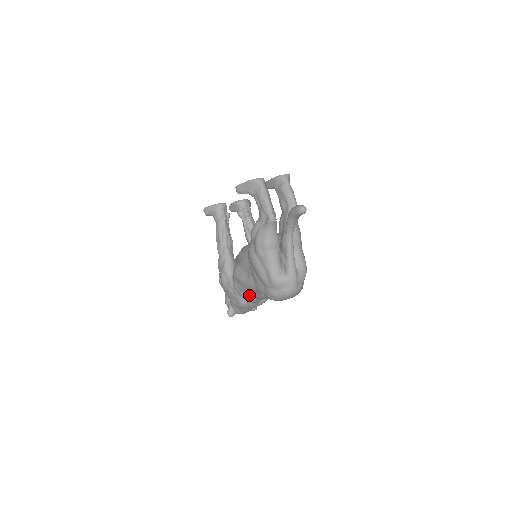
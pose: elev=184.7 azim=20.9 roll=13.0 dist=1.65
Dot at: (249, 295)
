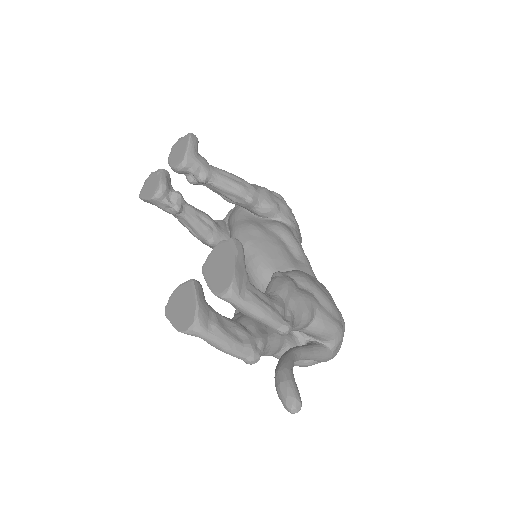
Dot at: occluded
